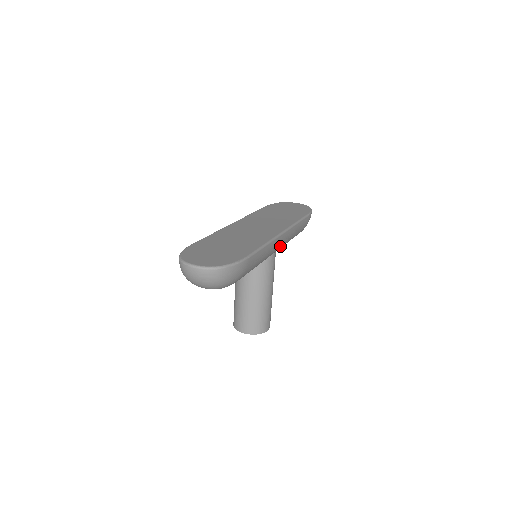
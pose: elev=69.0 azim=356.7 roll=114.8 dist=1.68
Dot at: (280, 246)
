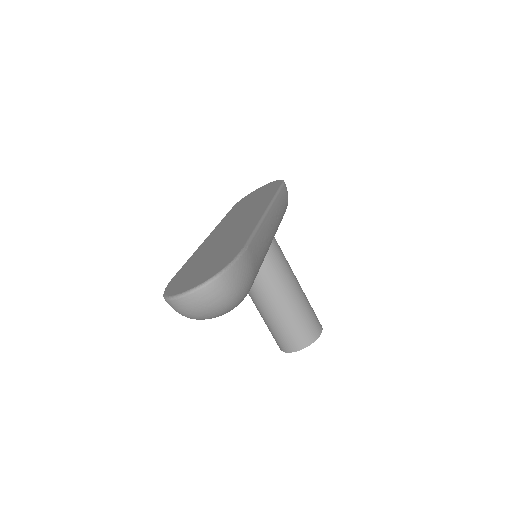
Dot at: (275, 227)
